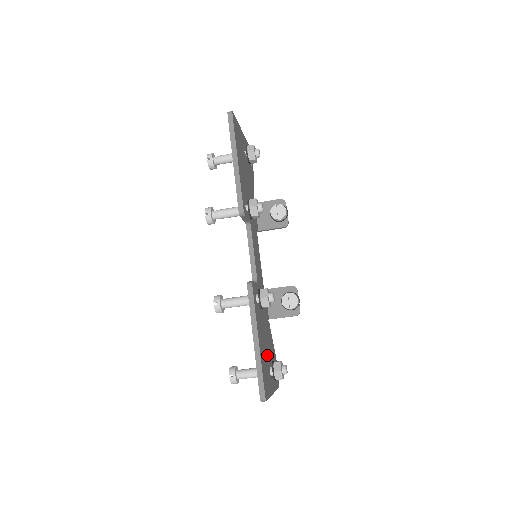
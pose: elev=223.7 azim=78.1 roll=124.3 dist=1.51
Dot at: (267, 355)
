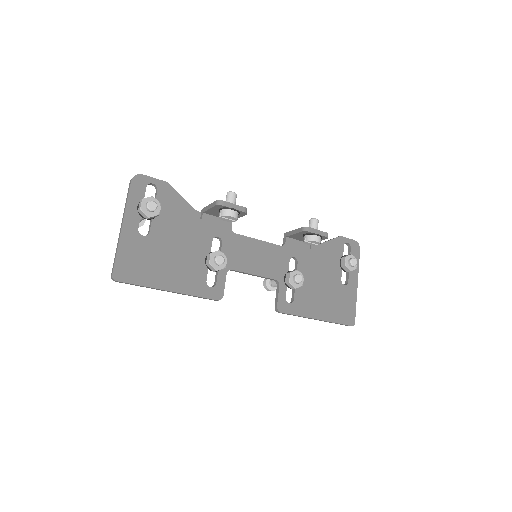
Dot at: (332, 286)
